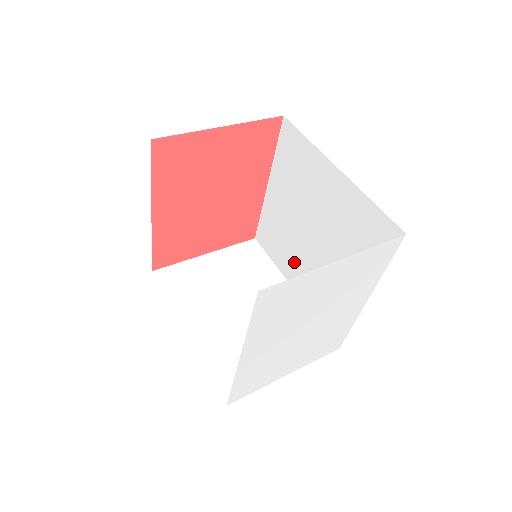
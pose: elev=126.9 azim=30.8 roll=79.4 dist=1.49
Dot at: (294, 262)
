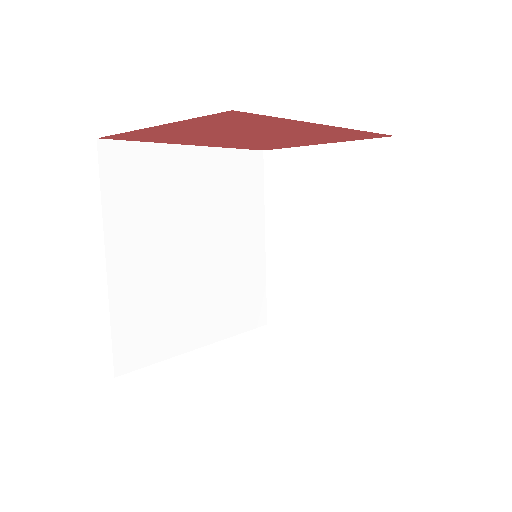
Dot at: occluded
